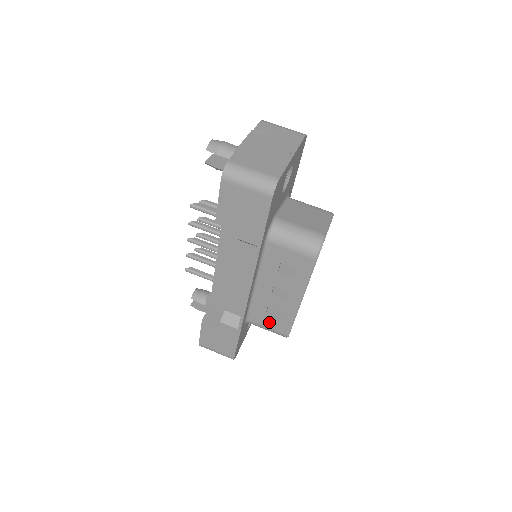
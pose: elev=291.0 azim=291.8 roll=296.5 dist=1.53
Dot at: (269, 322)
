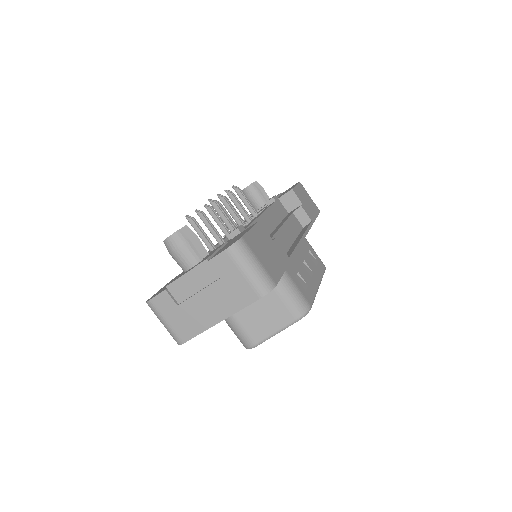
Dot at: occluded
